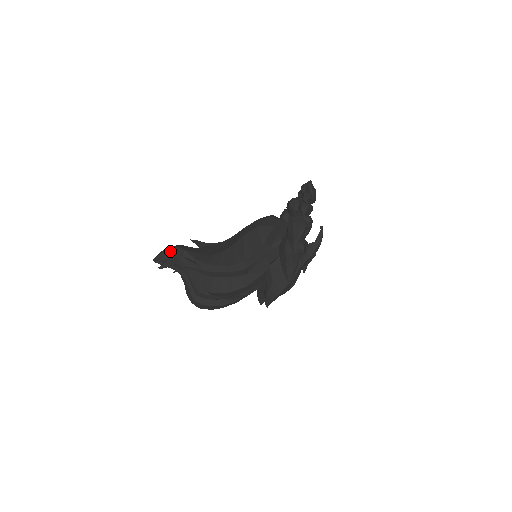
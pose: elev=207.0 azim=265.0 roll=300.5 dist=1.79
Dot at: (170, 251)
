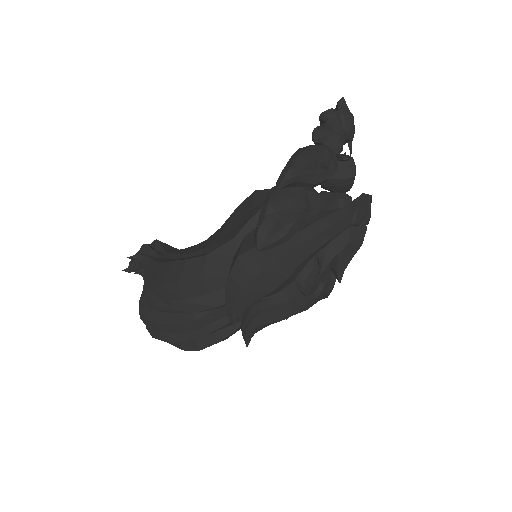
Dot at: occluded
